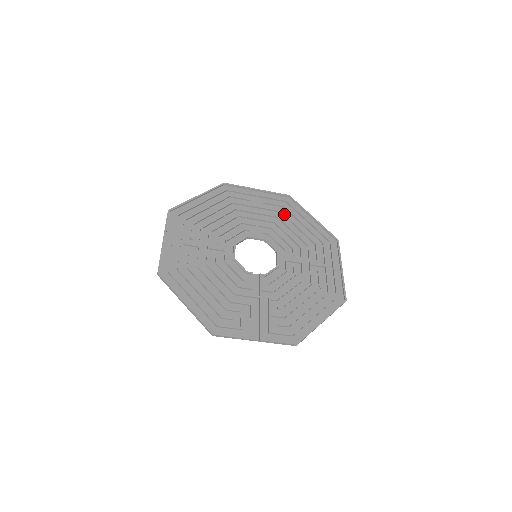
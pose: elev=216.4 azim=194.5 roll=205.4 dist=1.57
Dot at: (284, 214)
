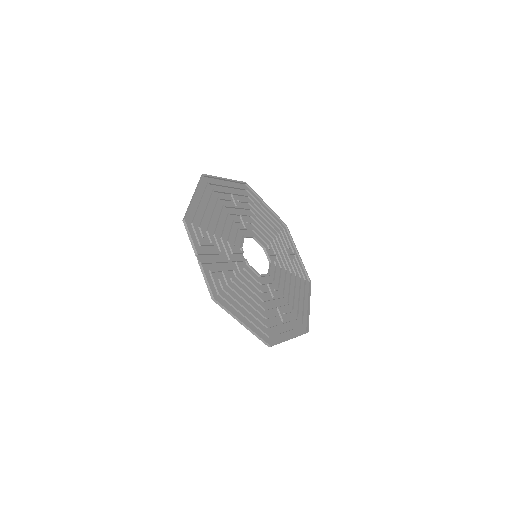
Dot at: (297, 278)
